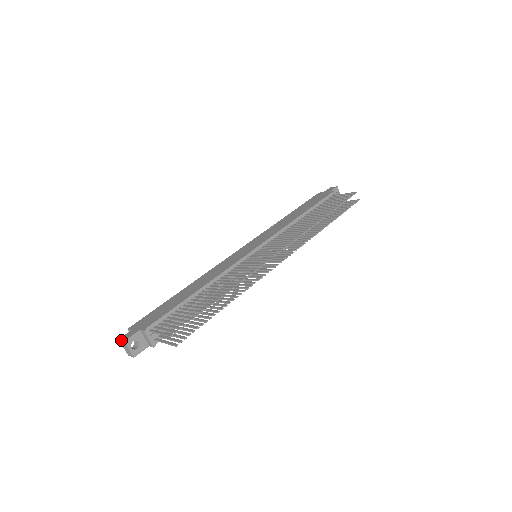
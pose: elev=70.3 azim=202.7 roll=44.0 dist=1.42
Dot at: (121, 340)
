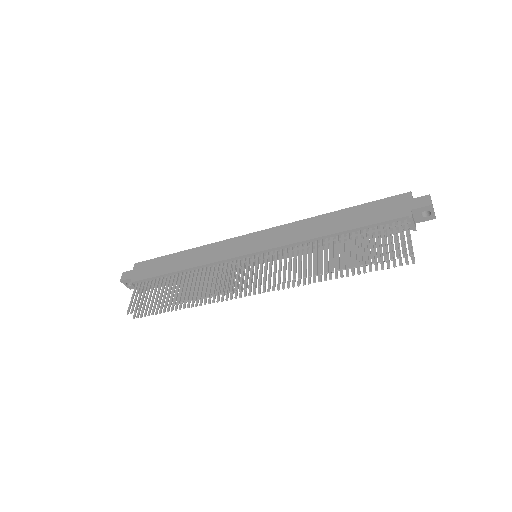
Dot at: (121, 276)
